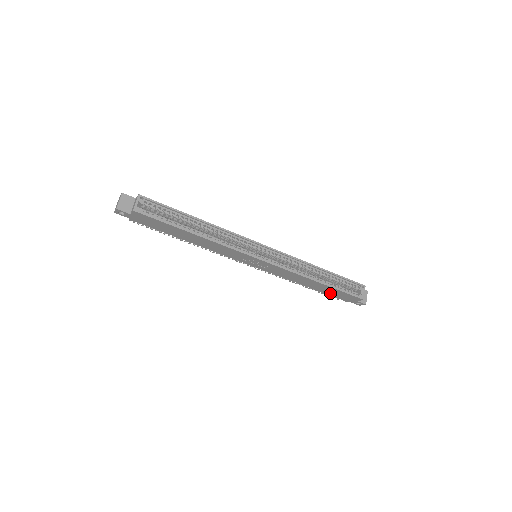
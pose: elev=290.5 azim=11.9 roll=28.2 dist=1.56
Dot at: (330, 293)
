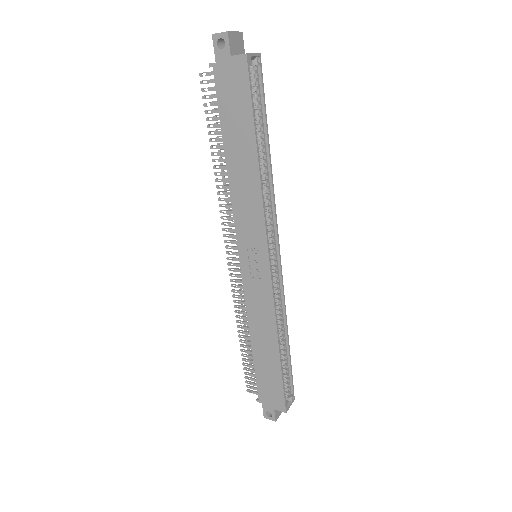
Dot at: (262, 374)
